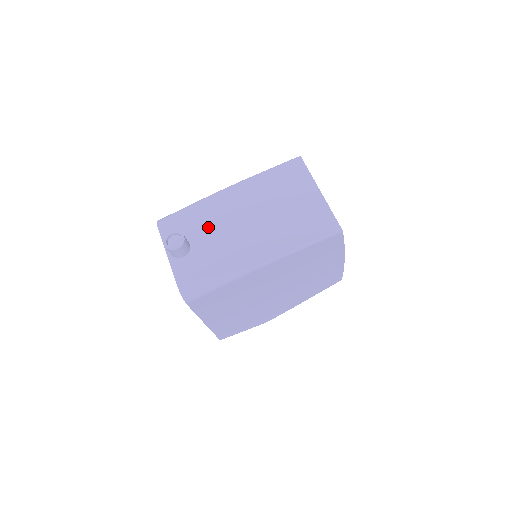
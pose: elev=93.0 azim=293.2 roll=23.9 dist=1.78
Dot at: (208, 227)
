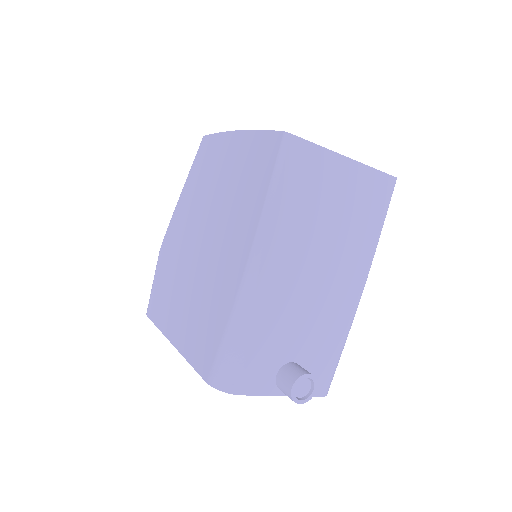
Dot at: (288, 327)
